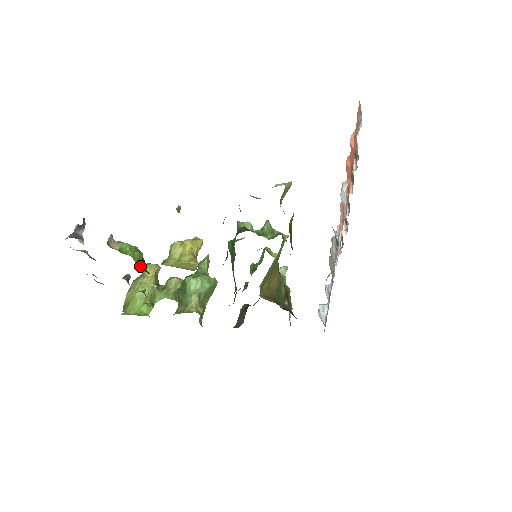
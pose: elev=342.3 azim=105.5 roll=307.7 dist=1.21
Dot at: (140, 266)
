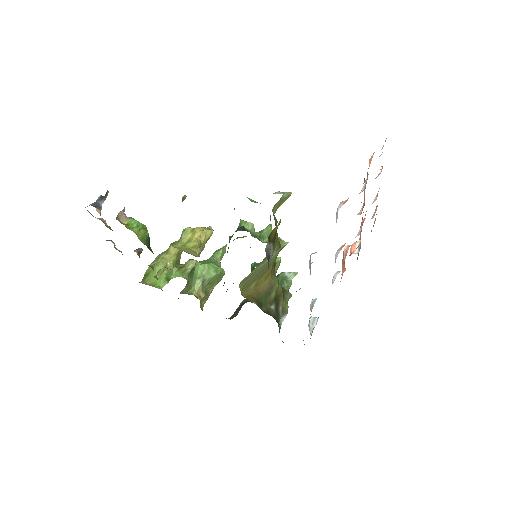
Dot at: (143, 243)
